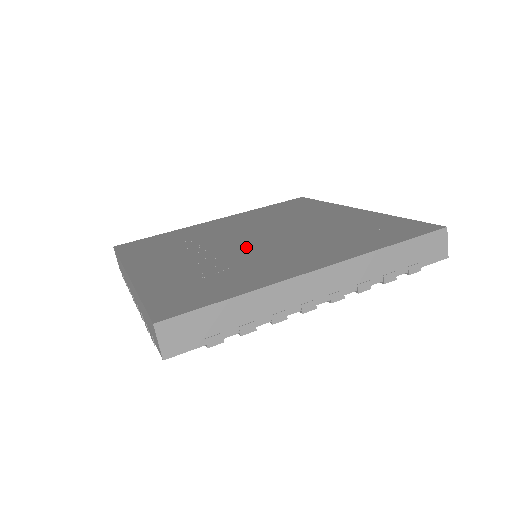
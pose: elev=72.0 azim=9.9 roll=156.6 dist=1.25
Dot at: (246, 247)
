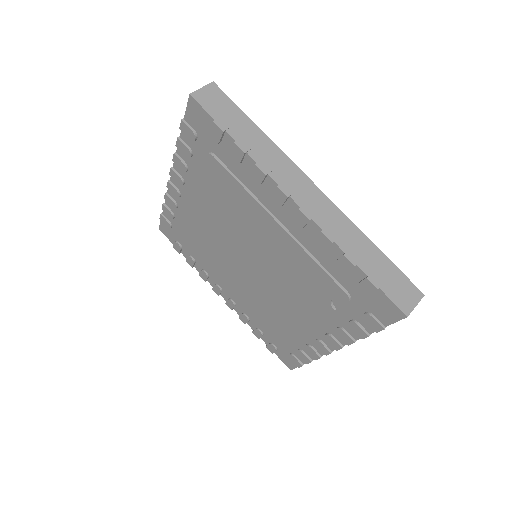
Dot at: occluded
